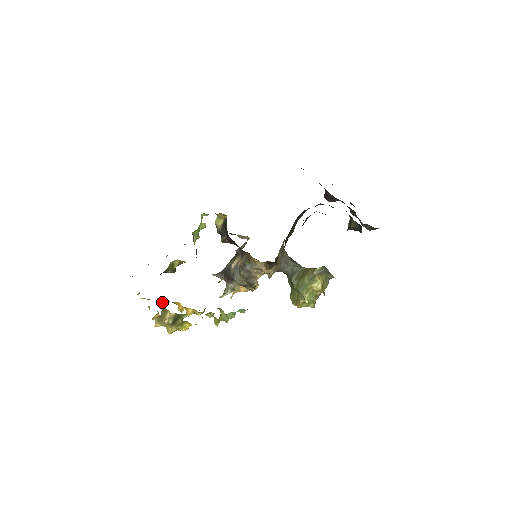
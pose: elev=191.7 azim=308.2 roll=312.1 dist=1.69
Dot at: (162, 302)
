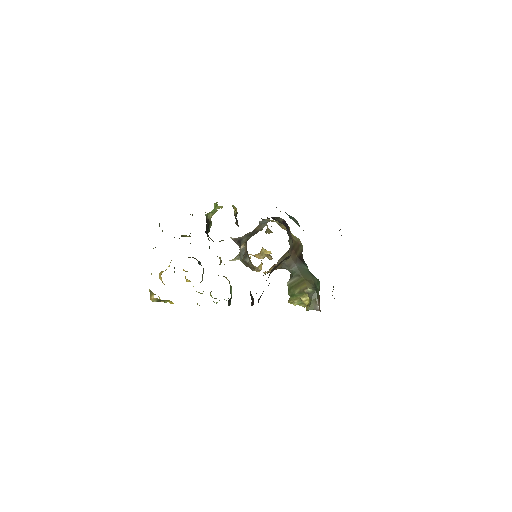
Dot at: occluded
